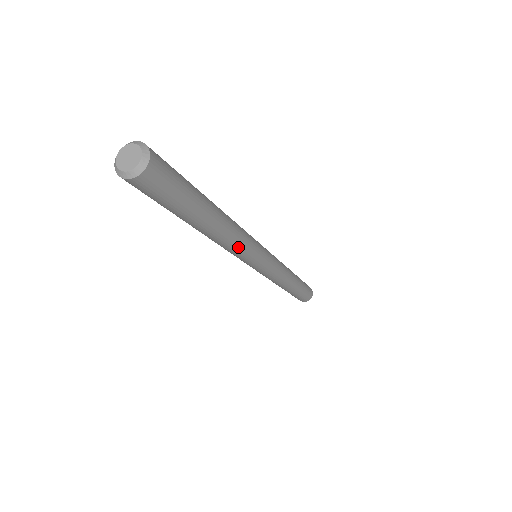
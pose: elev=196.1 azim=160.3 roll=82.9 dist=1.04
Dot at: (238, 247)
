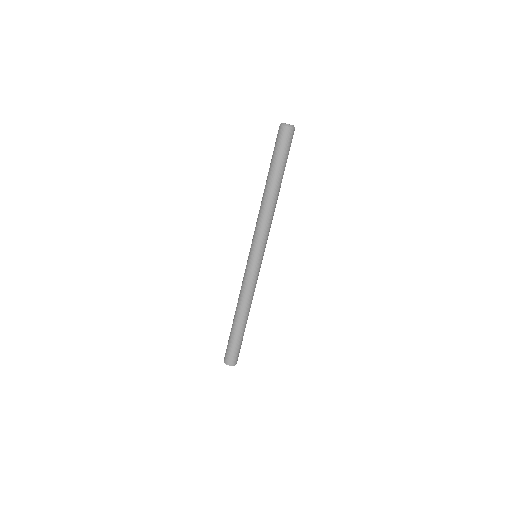
Dot at: (267, 222)
